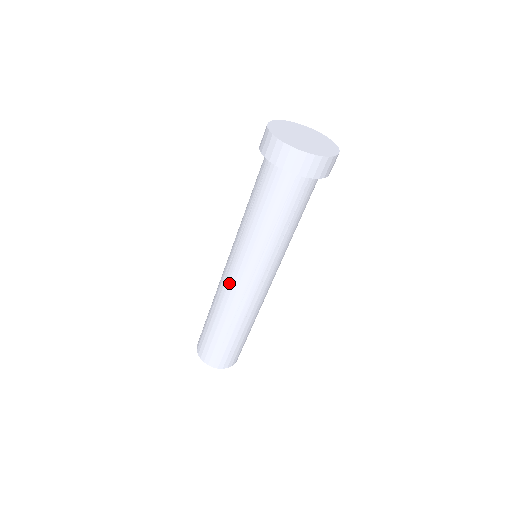
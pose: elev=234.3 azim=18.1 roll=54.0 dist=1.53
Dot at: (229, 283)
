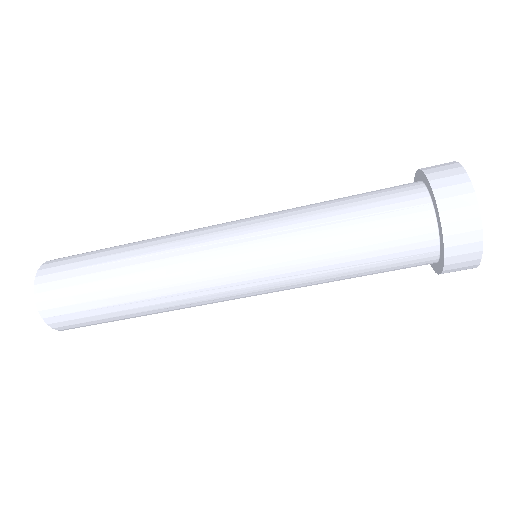
Dot at: (203, 261)
